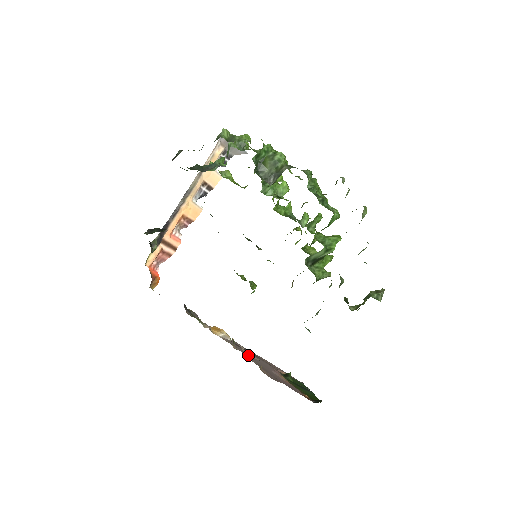
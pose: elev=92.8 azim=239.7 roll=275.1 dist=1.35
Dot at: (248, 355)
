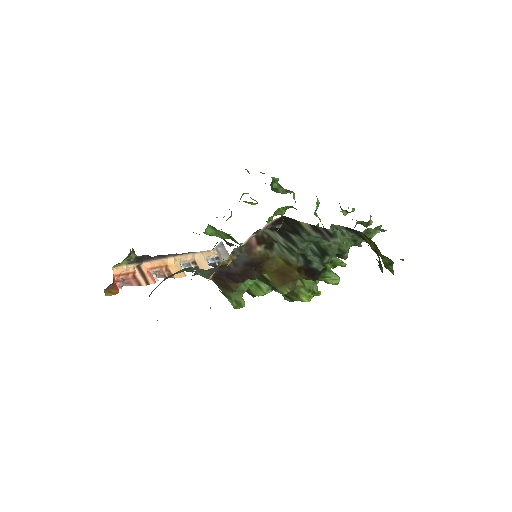
Dot at: occluded
